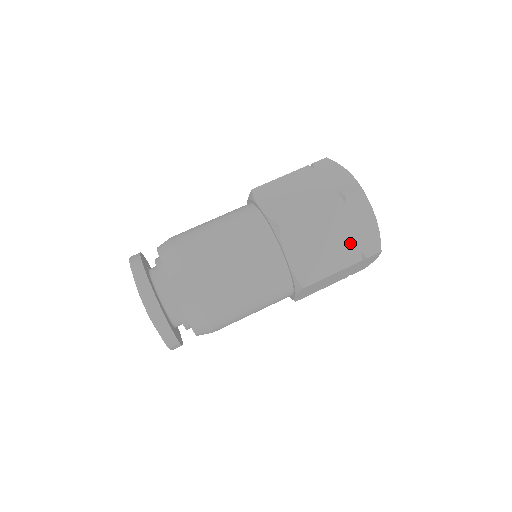
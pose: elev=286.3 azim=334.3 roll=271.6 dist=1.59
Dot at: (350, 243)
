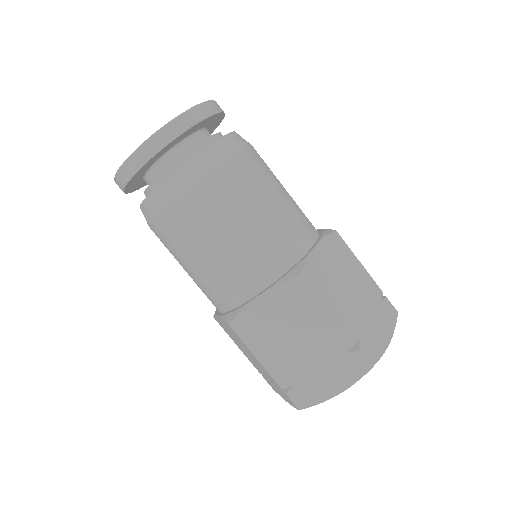
Dot at: (360, 320)
